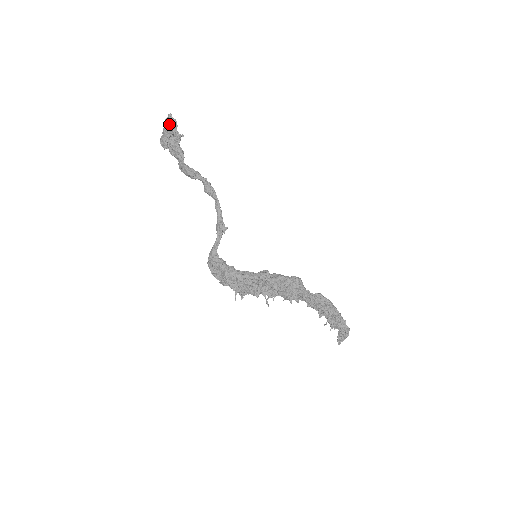
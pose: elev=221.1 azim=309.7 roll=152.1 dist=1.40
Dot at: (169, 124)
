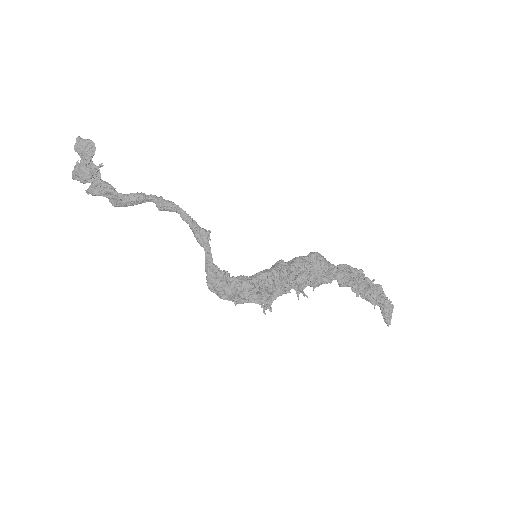
Dot at: (82, 147)
